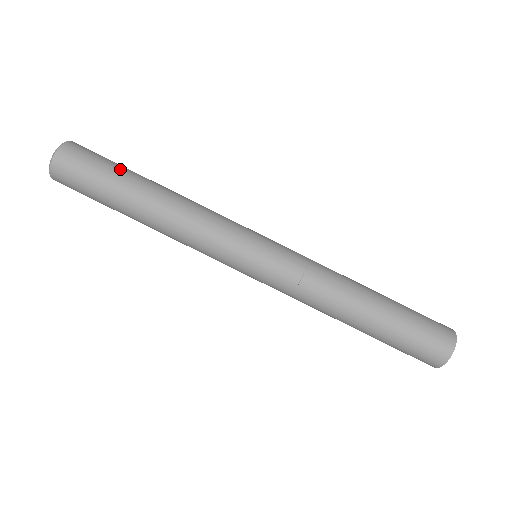
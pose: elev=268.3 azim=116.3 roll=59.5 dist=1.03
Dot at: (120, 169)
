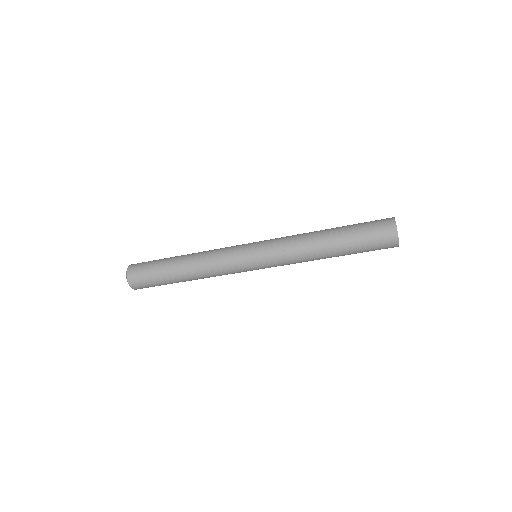
Dot at: (161, 279)
